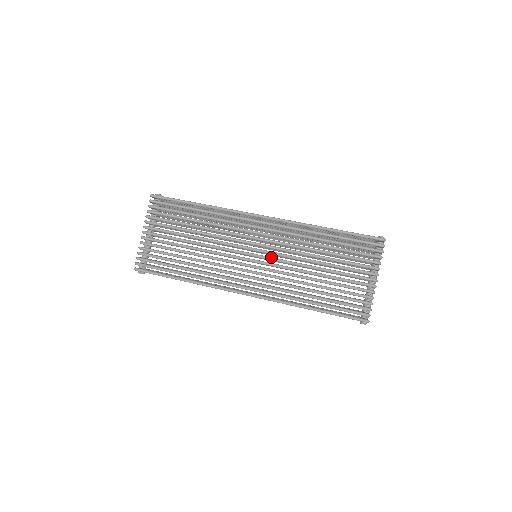
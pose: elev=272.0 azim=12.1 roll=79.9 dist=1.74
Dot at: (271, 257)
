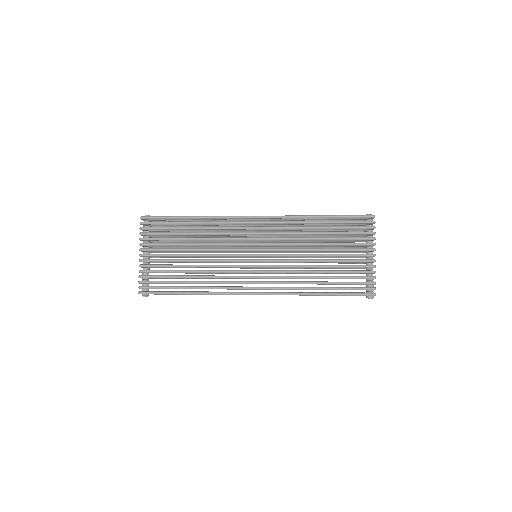
Dot at: (272, 254)
